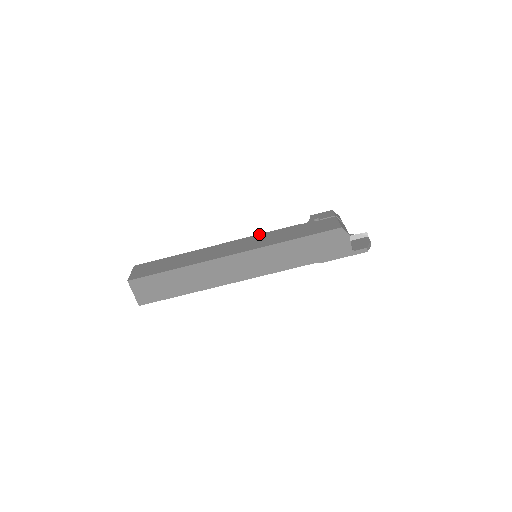
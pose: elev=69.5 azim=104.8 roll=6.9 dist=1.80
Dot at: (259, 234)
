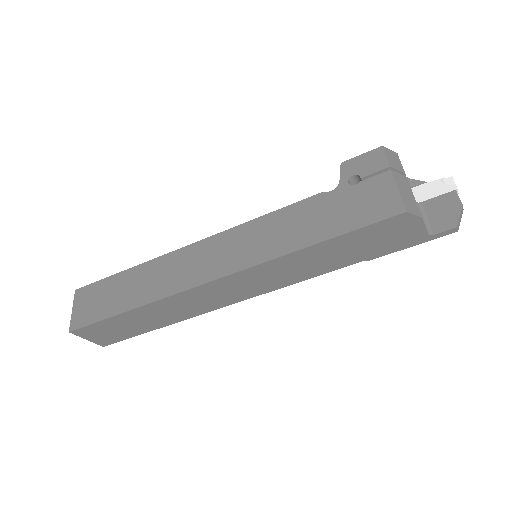
Dot at: (253, 220)
